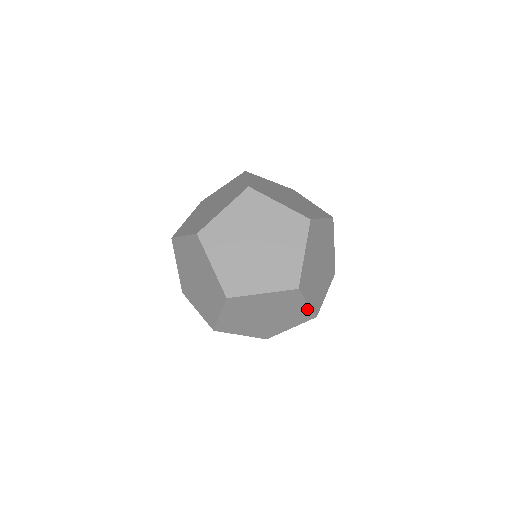
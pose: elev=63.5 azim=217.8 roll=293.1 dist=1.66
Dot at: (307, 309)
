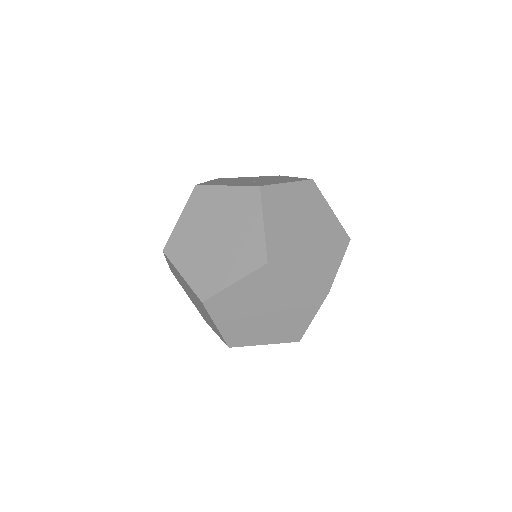
Dot at: (306, 286)
